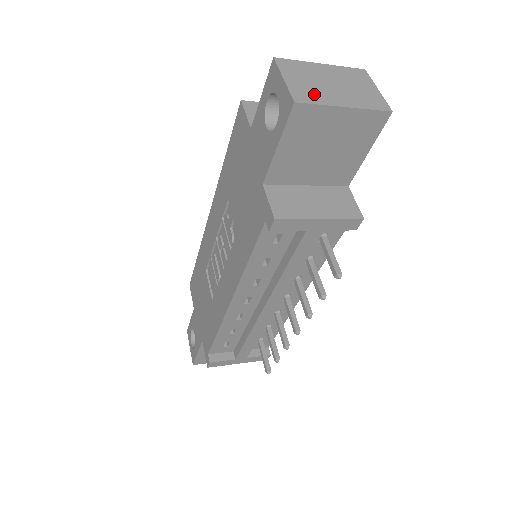
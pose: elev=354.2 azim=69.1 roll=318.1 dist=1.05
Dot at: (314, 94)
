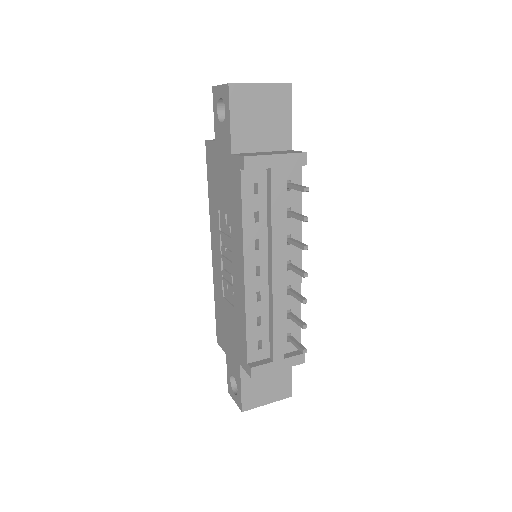
Dot at: occluded
